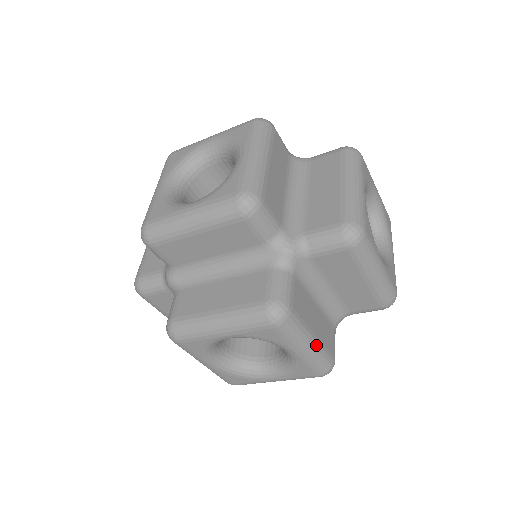
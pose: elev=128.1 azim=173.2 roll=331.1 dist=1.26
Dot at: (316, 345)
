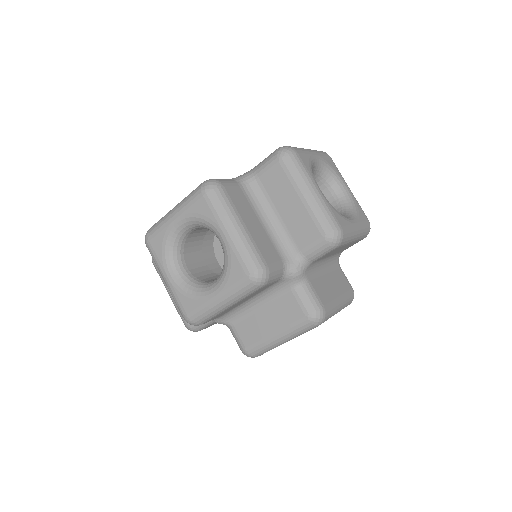
Dot at: (343, 301)
